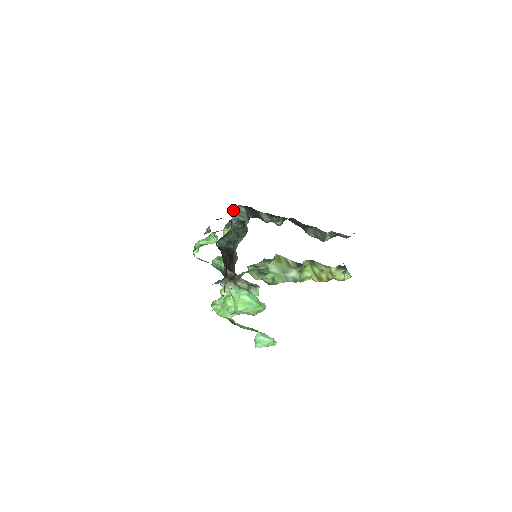
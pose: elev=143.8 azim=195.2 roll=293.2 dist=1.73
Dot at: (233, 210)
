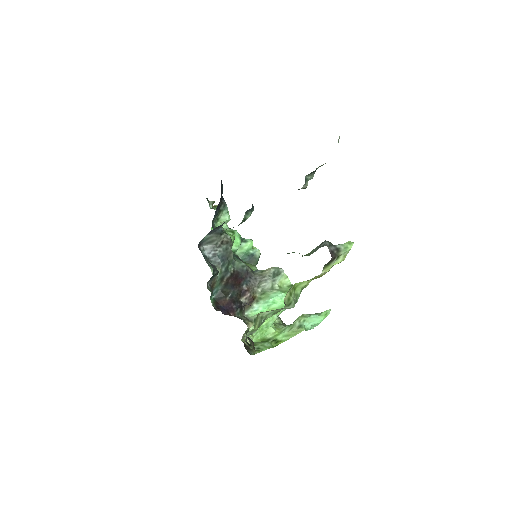
Dot at: (200, 246)
